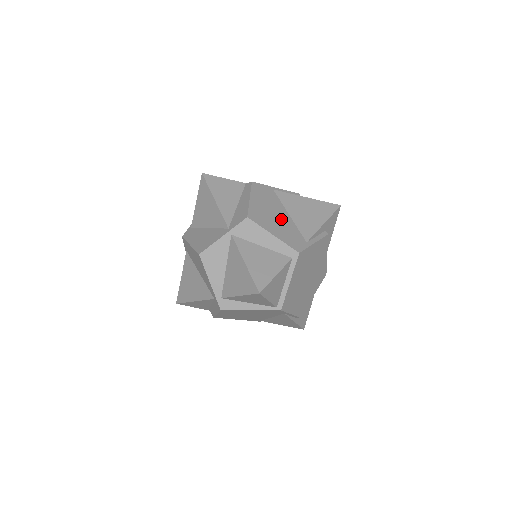
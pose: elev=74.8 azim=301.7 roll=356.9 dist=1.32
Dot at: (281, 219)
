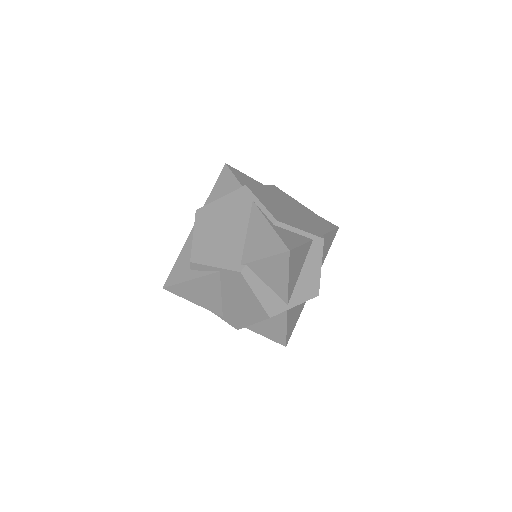
Dot at: occluded
